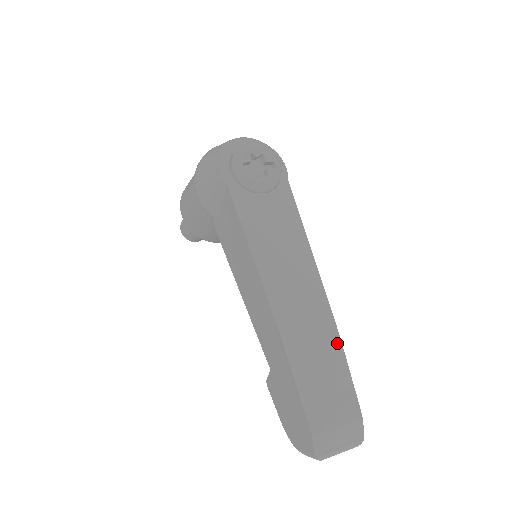
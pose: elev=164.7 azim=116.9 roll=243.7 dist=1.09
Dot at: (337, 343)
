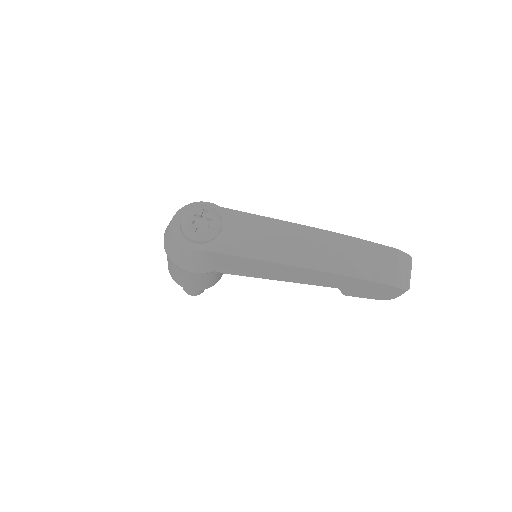
Dot at: (347, 239)
